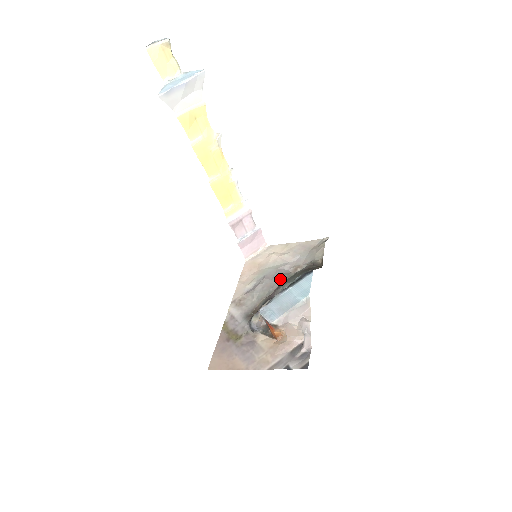
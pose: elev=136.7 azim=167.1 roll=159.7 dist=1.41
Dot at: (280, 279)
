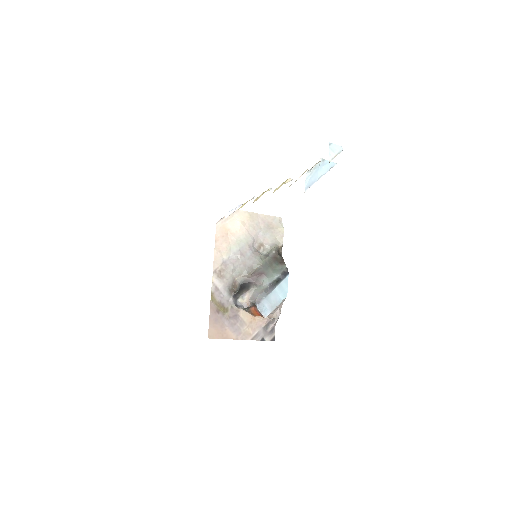
Dot at: (254, 261)
